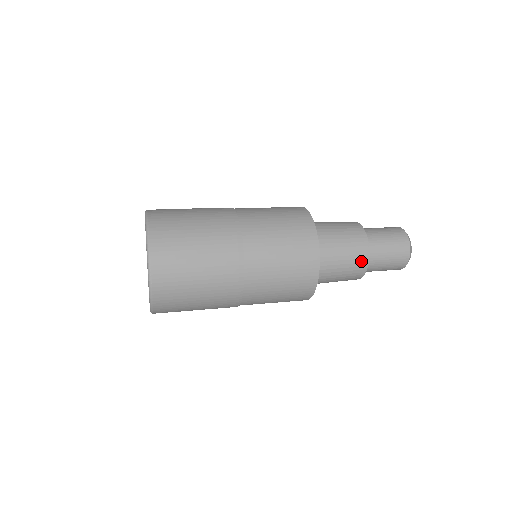
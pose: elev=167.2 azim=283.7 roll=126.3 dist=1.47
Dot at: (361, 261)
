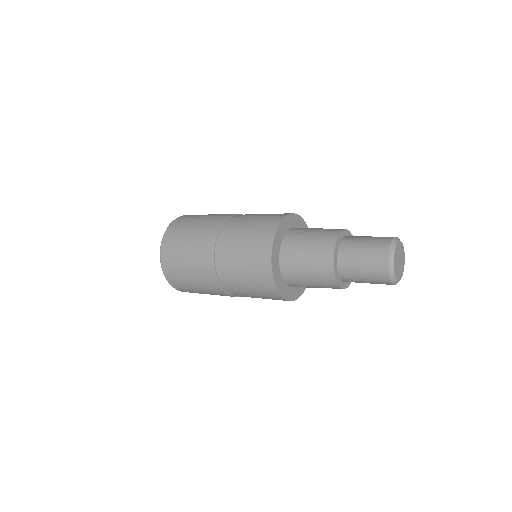
Dot at: (328, 278)
